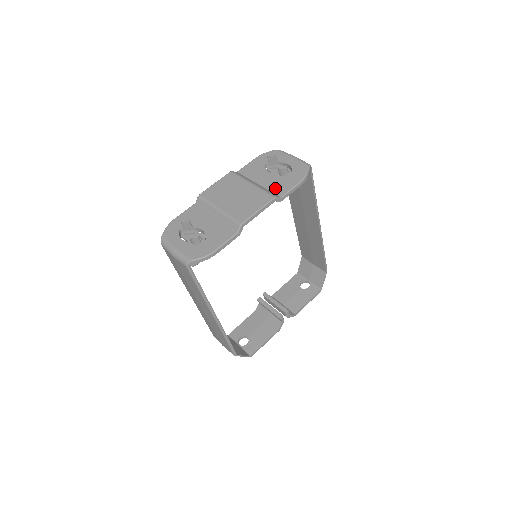
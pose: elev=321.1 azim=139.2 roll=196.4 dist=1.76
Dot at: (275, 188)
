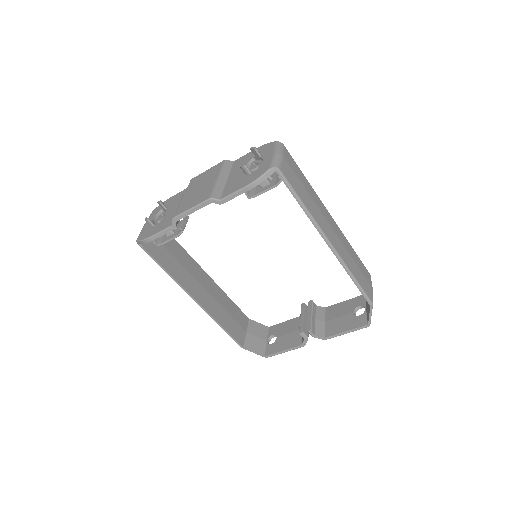
Dot at: (228, 188)
